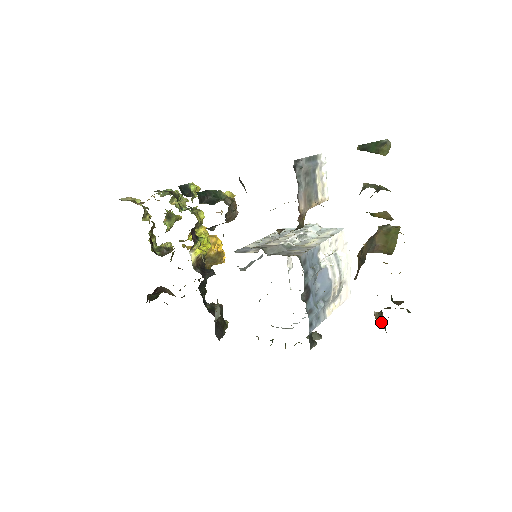
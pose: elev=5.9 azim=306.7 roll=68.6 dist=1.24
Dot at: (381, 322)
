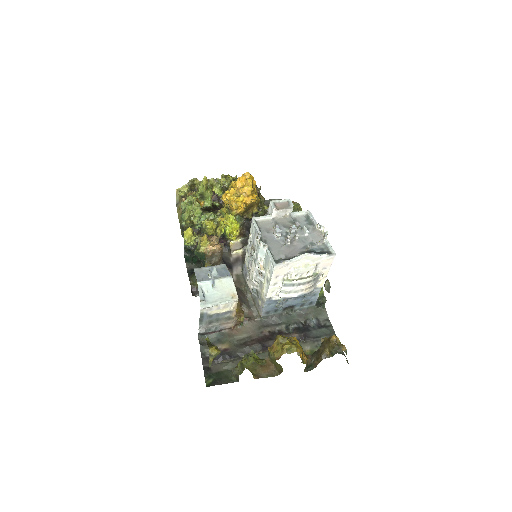
Dot at: occluded
